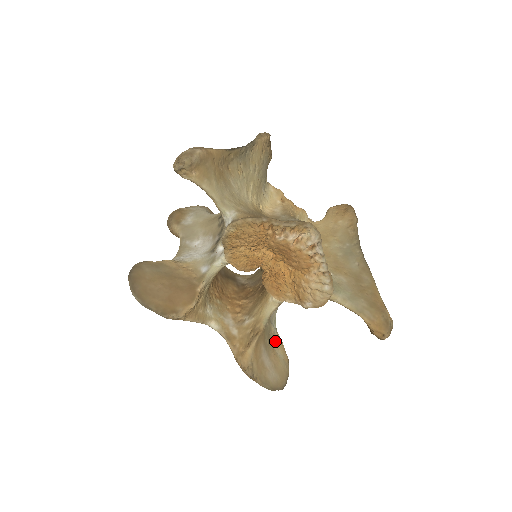
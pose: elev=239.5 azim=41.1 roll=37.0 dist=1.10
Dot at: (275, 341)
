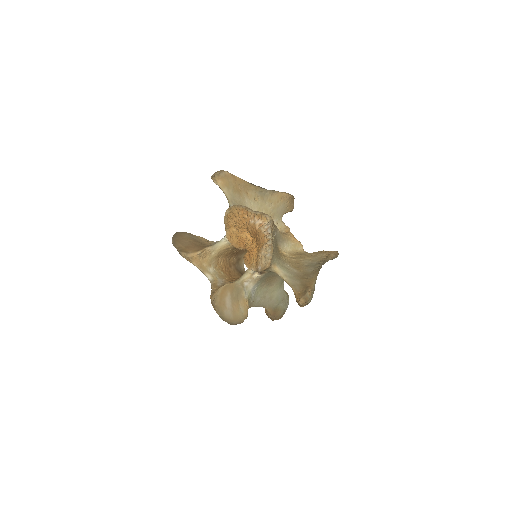
Dot at: (243, 301)
